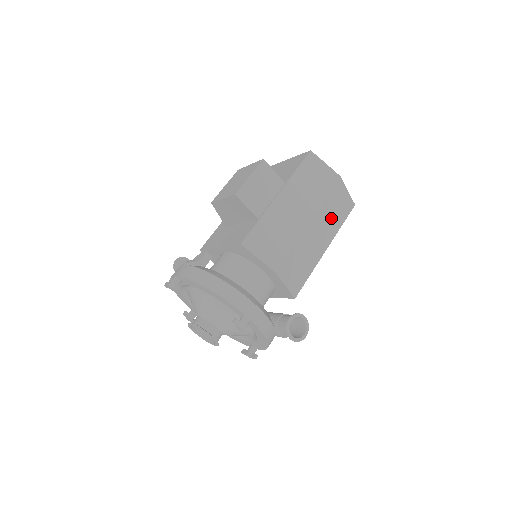
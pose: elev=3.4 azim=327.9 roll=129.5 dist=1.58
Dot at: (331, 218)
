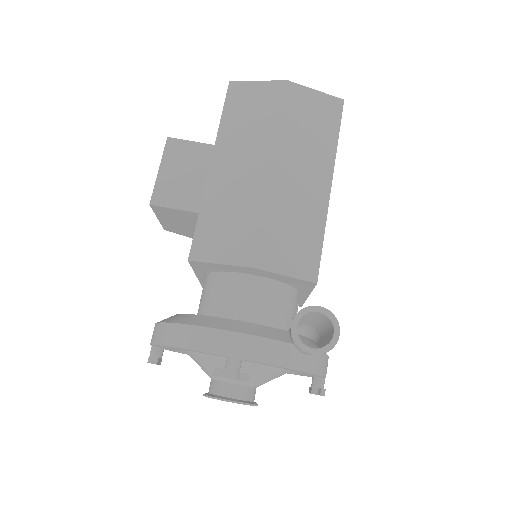
Dot at: (309, 142)
